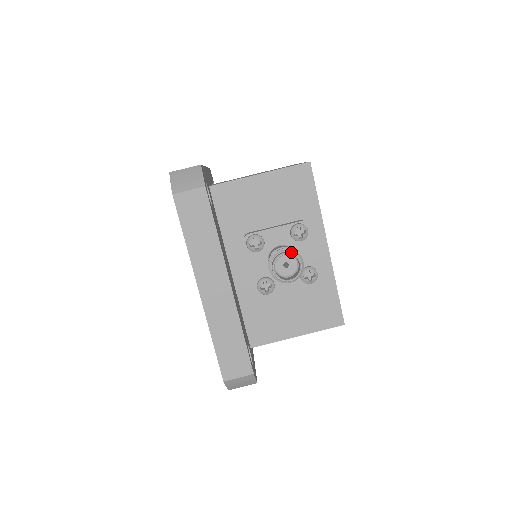
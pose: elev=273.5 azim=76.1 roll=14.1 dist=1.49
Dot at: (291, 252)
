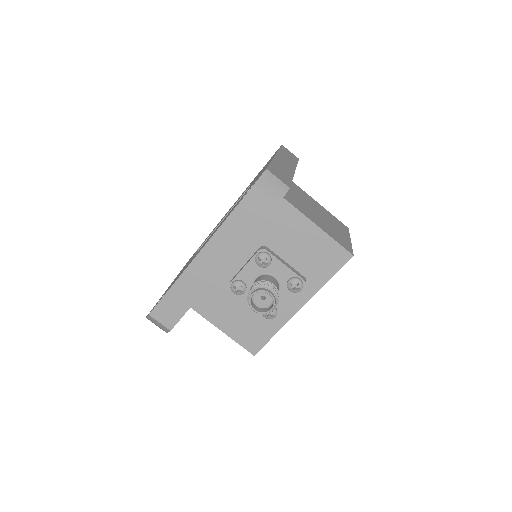
Dot at: (275, 297)
